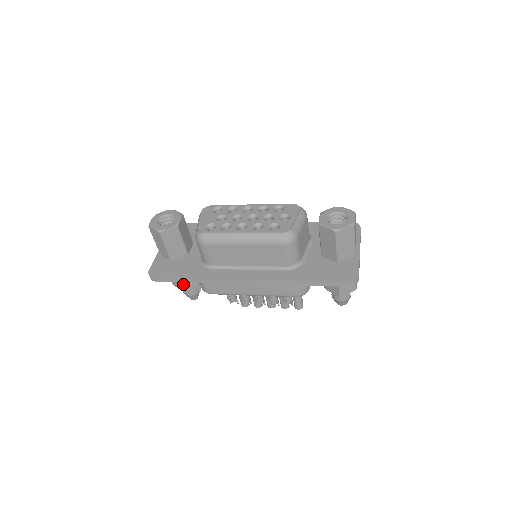
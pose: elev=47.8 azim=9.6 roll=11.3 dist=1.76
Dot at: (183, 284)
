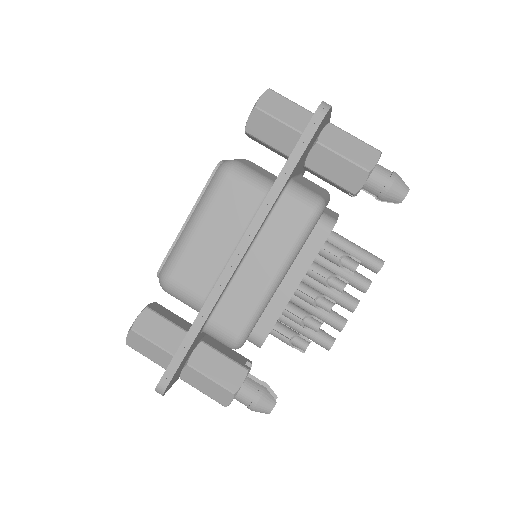
Dot at: (225, 384)
